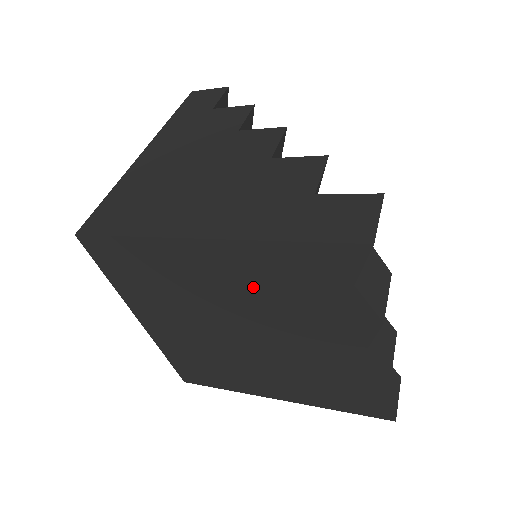
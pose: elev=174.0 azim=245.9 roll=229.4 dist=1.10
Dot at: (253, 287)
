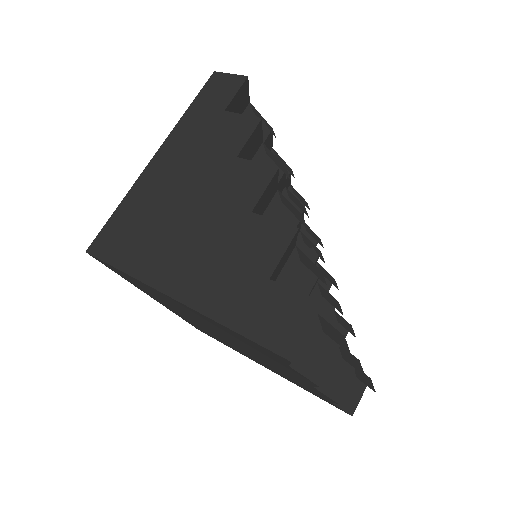
Dot at: (219, 329)
